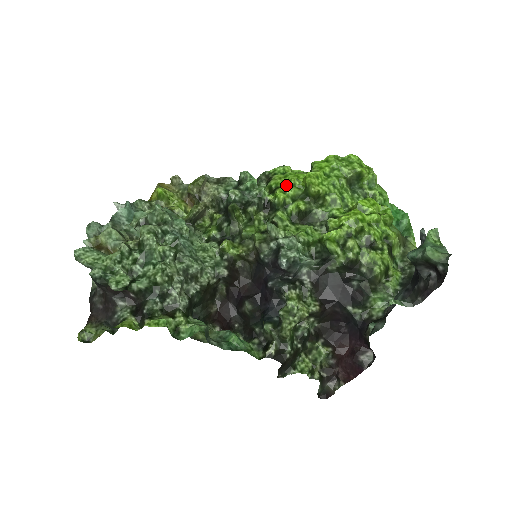
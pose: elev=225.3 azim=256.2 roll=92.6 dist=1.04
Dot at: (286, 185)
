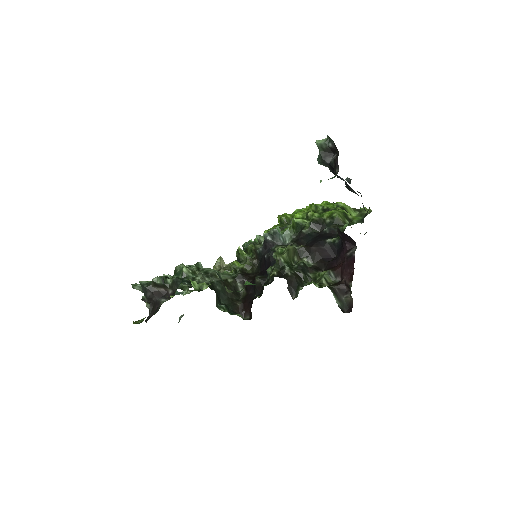
Dot at: occluded
